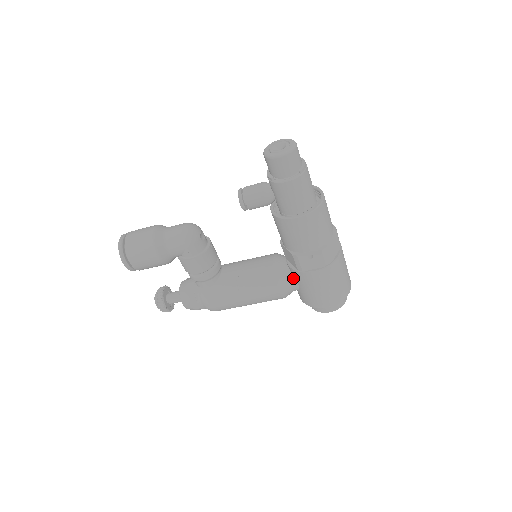
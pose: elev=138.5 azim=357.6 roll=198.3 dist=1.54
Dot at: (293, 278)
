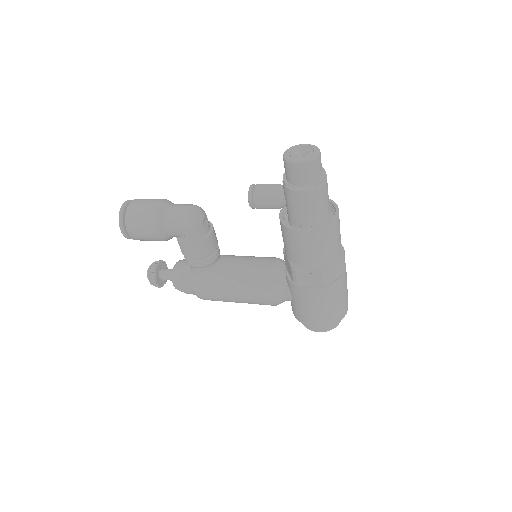
Dot at: (288, 289)
